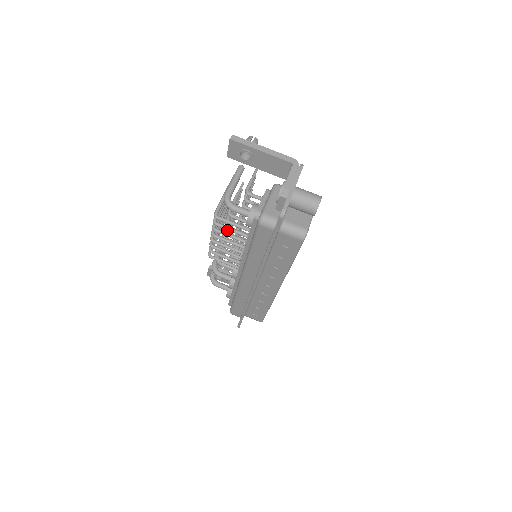
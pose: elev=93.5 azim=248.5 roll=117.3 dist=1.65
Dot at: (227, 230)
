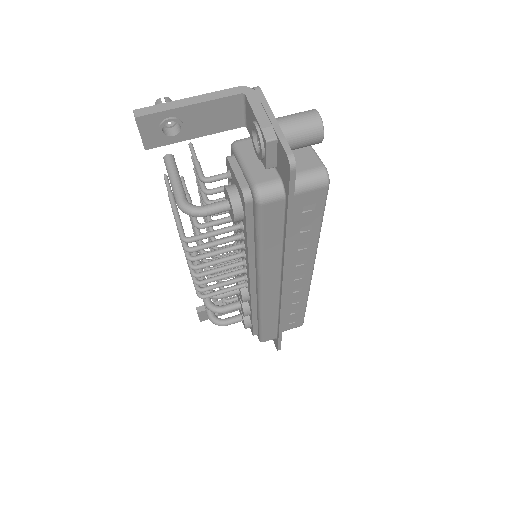
Dot at: occluded
